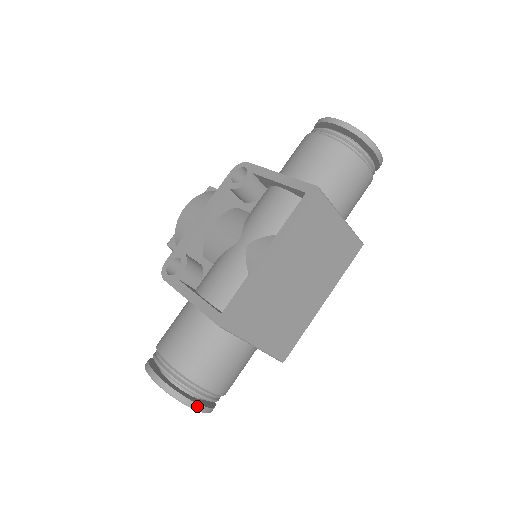
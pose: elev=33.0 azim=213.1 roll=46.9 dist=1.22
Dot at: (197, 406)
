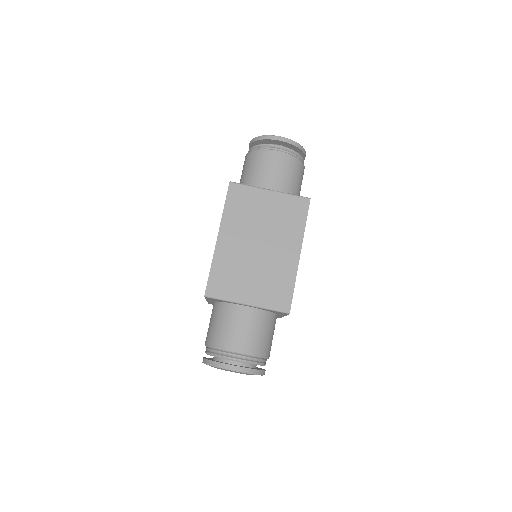
Dot at: (228, 366)
